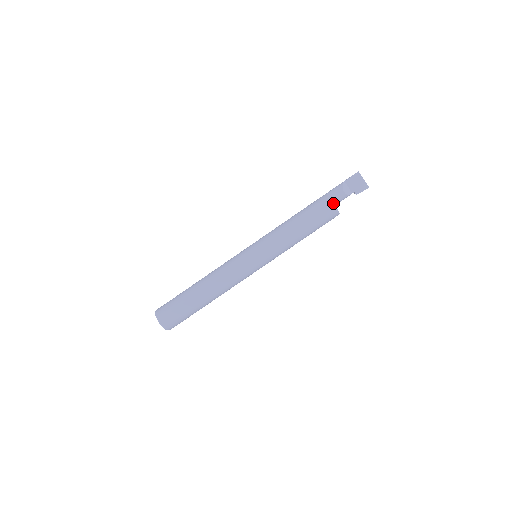
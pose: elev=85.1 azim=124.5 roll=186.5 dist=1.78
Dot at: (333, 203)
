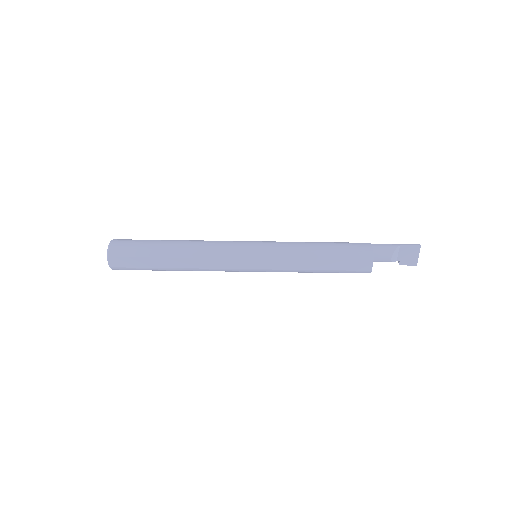
Dot at: (372, 263)
